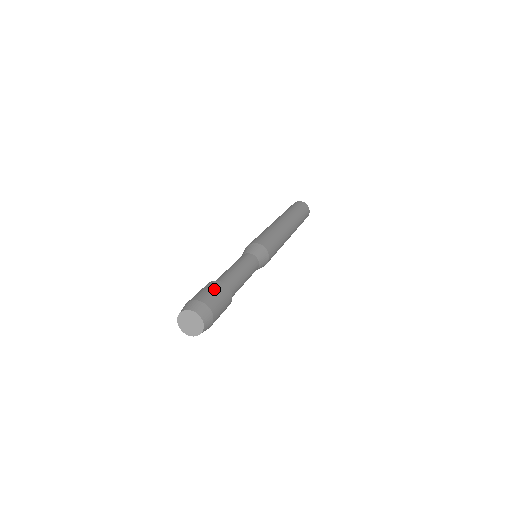
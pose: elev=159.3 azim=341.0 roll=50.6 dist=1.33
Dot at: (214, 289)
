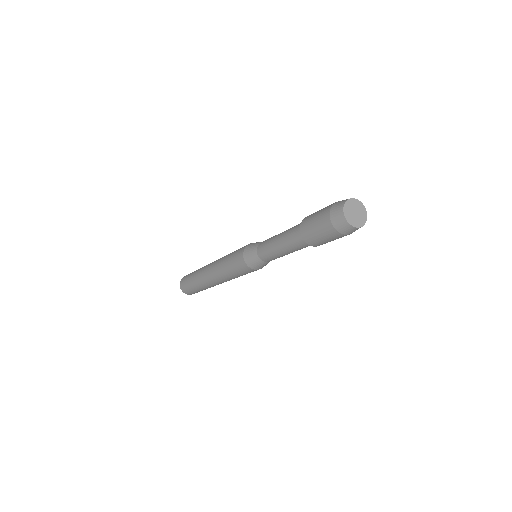
Dot at: occluded
